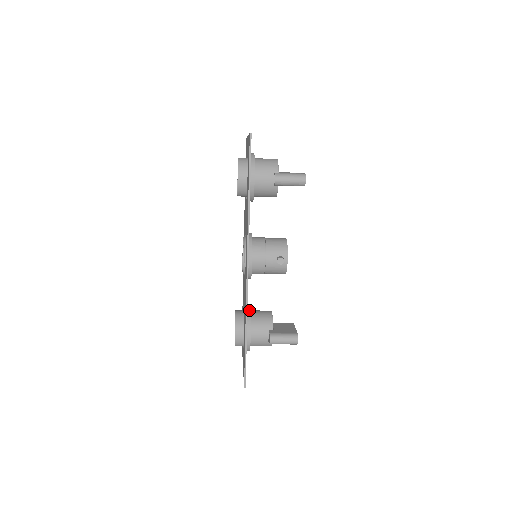
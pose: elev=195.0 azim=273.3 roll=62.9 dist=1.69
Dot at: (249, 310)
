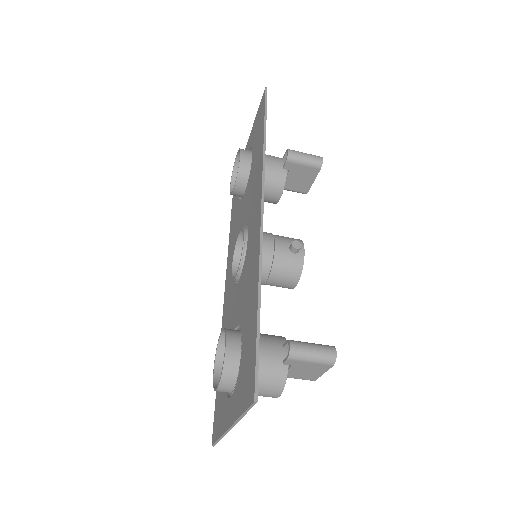
Dot at: occluded
